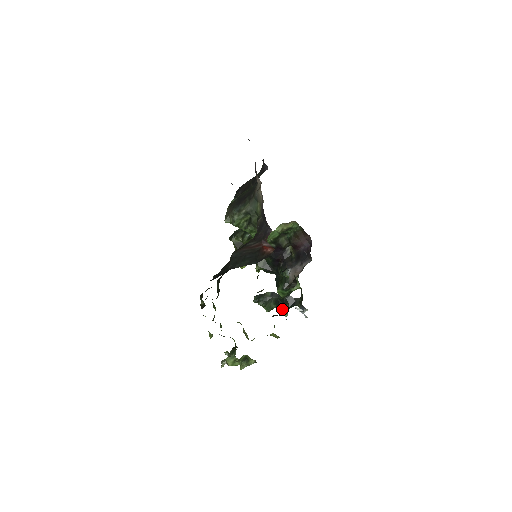
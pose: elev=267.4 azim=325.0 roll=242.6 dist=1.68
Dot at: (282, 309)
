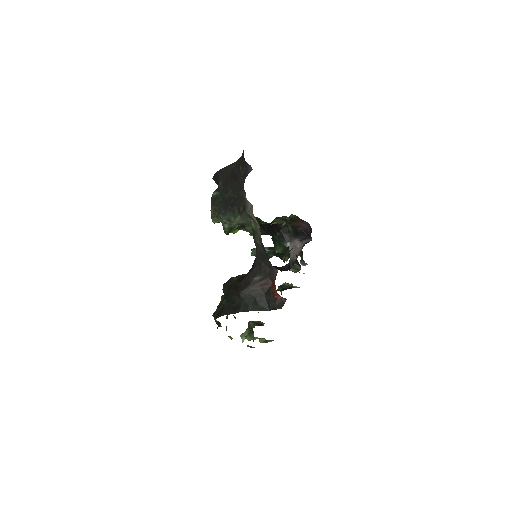
Dot at: occluded
